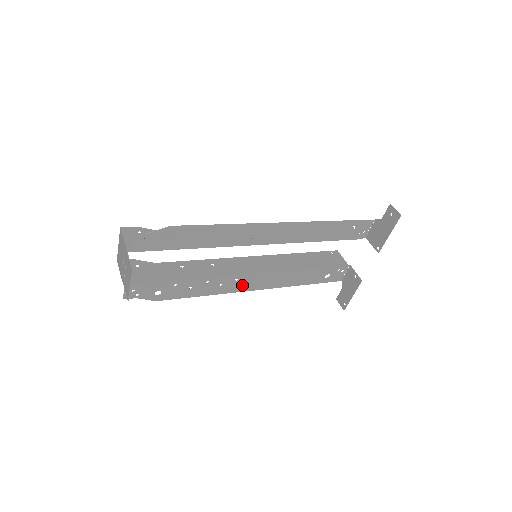
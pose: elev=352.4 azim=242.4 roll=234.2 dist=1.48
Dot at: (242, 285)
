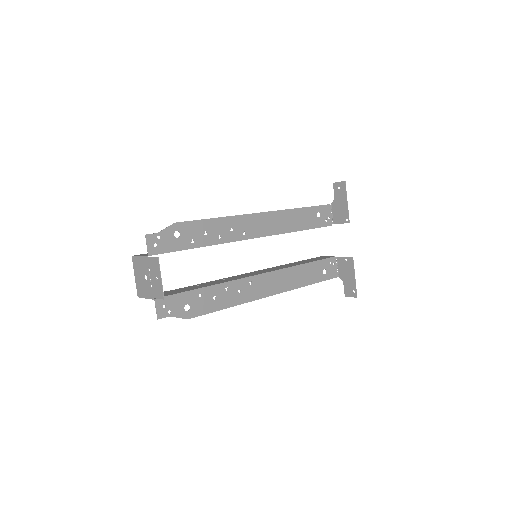
Dot at: (258, 290)
